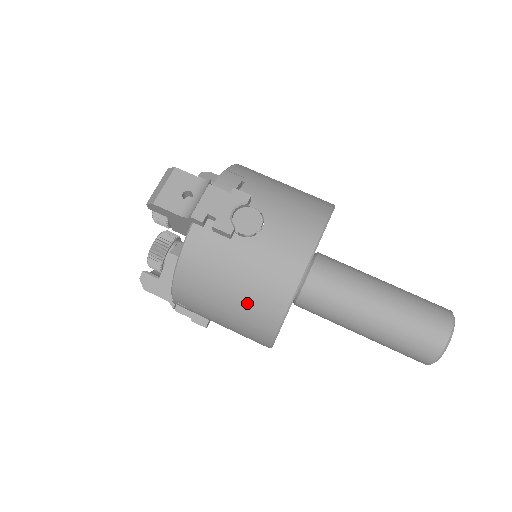
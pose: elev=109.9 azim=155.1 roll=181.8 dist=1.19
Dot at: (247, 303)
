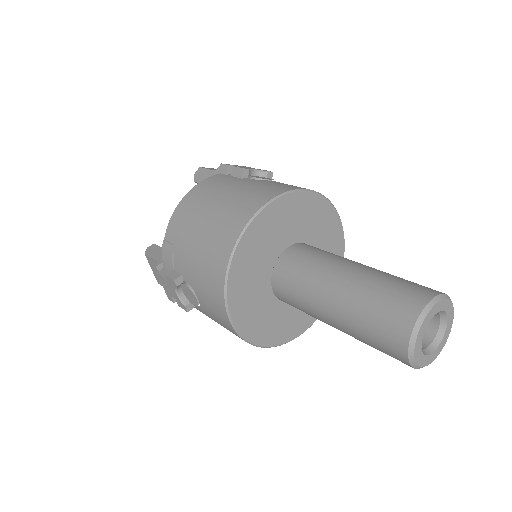
Dot at: occluded
